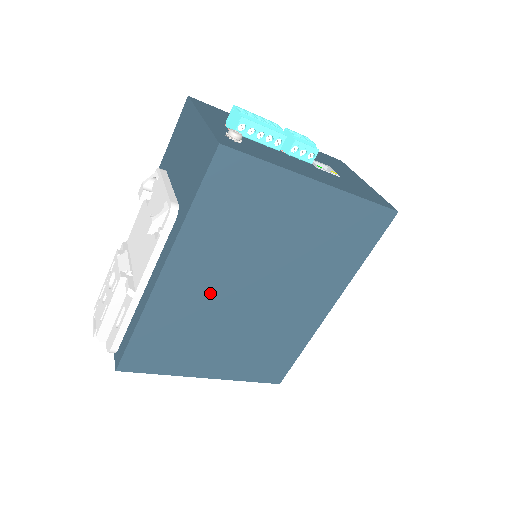
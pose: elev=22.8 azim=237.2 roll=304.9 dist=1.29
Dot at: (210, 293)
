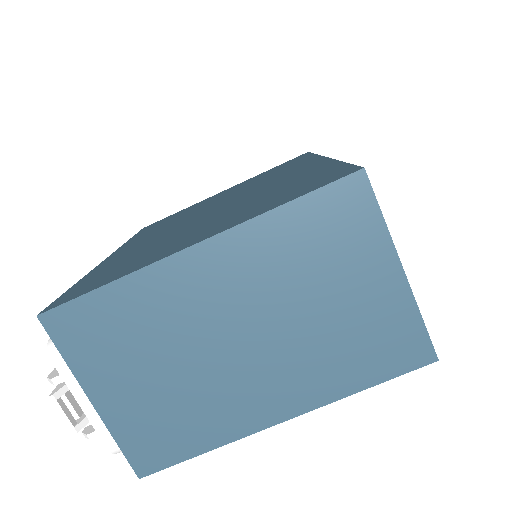
Dot at: (161, 235)
